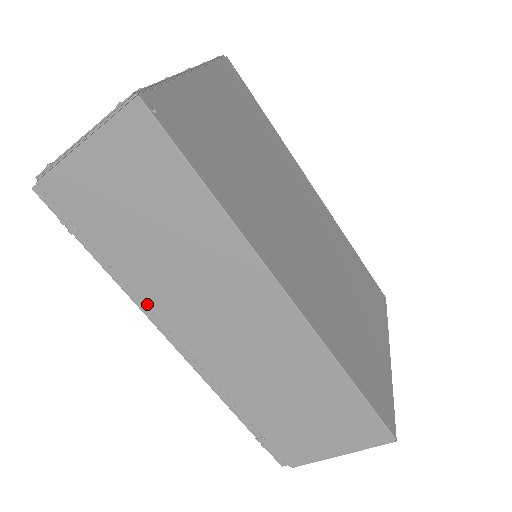
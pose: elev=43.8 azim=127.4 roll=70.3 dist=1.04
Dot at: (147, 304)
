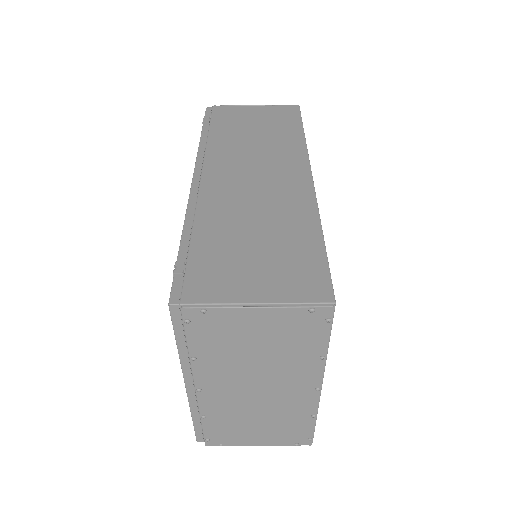
Dot at: (207, 154)
